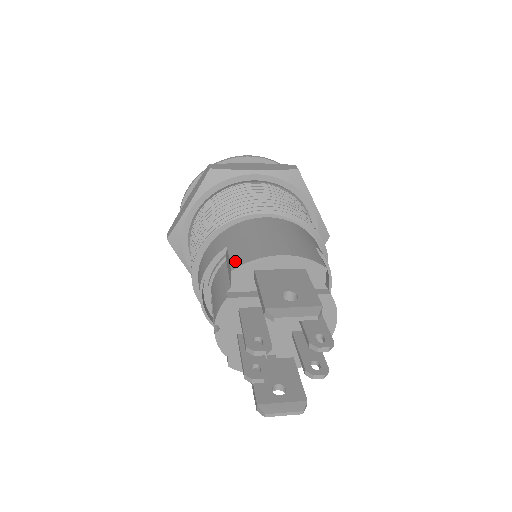
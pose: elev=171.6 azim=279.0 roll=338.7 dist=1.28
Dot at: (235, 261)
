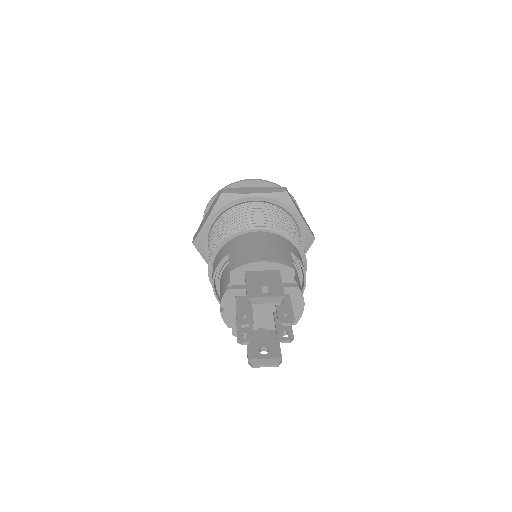
Dot at: (232, 265)
